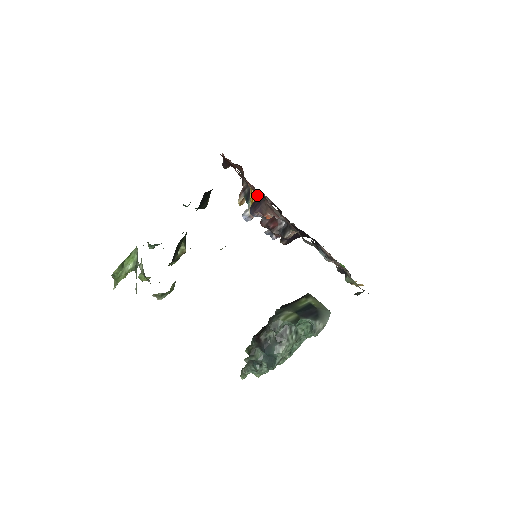
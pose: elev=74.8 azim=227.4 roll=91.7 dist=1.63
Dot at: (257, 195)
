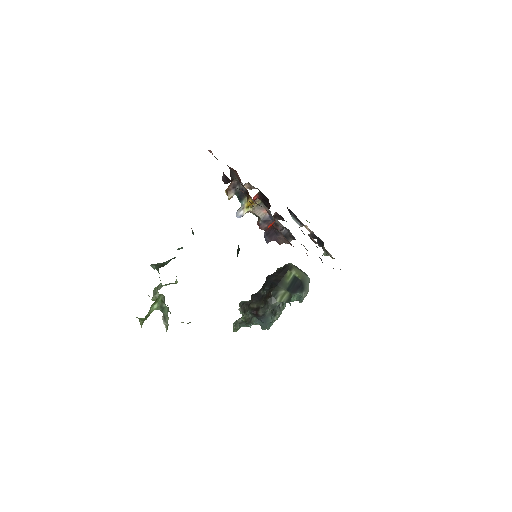
Dot at: occluded
